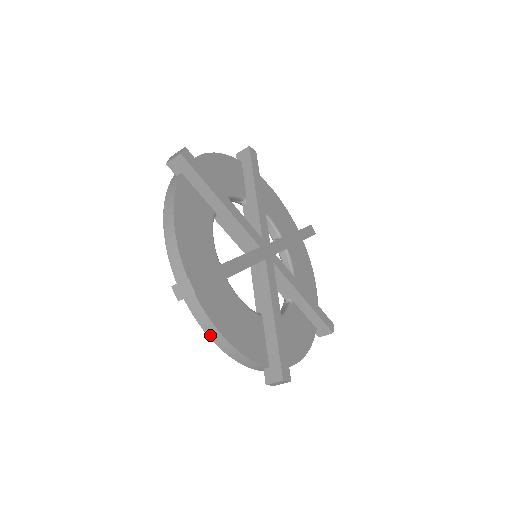
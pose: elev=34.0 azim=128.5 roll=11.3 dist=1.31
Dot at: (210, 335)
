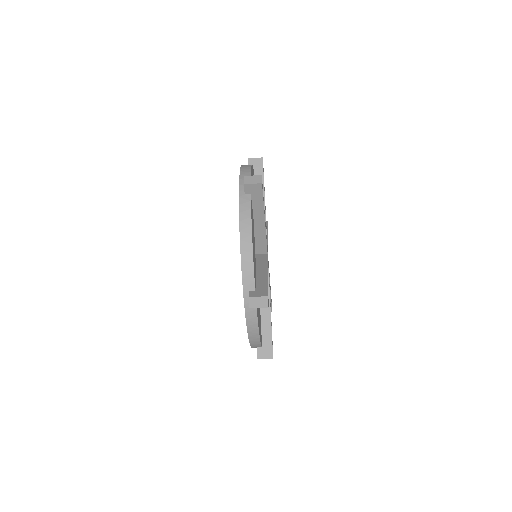
Dot at: (242, 225)
